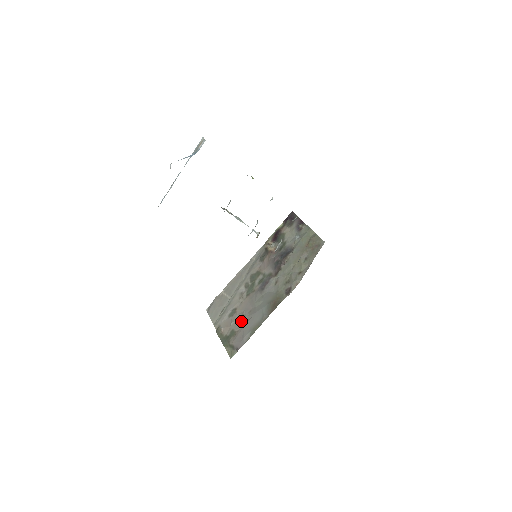
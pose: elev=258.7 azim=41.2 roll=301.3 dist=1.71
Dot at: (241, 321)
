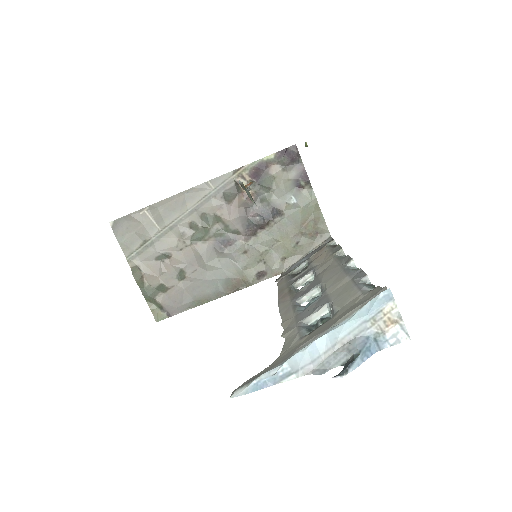
Dot at: (178, 278)
